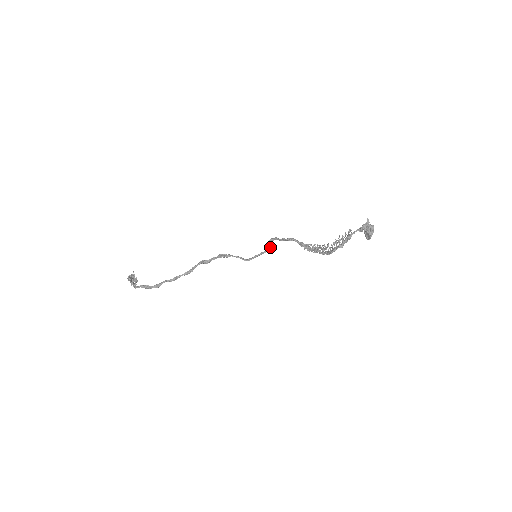
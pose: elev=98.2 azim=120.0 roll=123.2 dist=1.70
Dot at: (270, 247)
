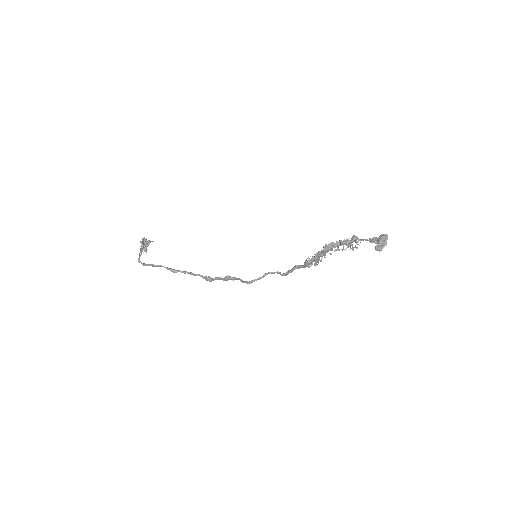
Dot at: (275, 272)
